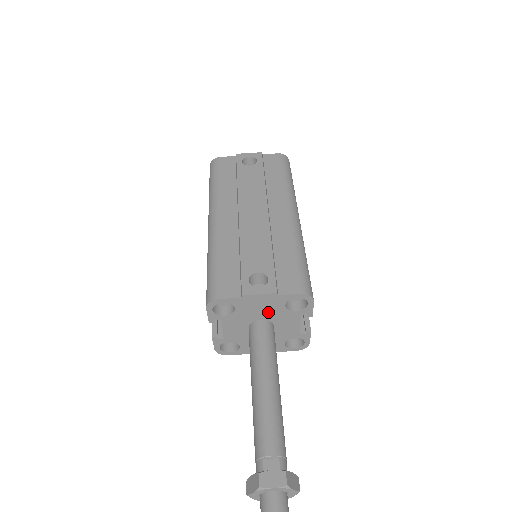
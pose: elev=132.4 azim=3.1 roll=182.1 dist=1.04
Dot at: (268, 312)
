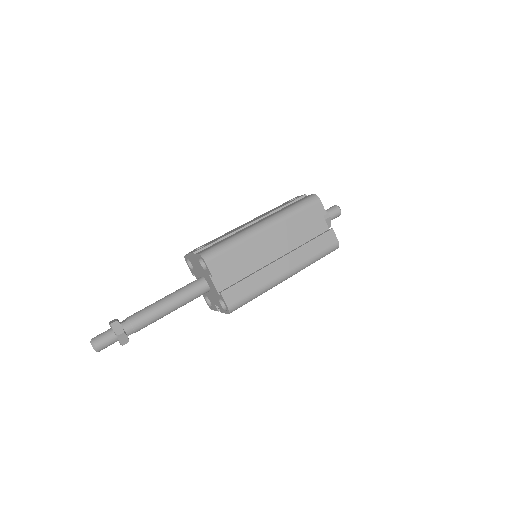
Dot at: (200, 270)
